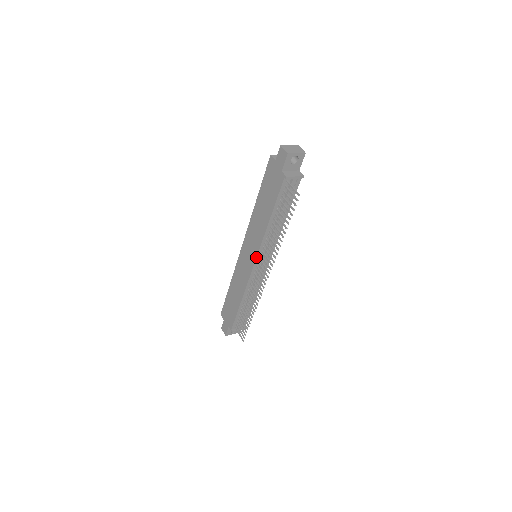
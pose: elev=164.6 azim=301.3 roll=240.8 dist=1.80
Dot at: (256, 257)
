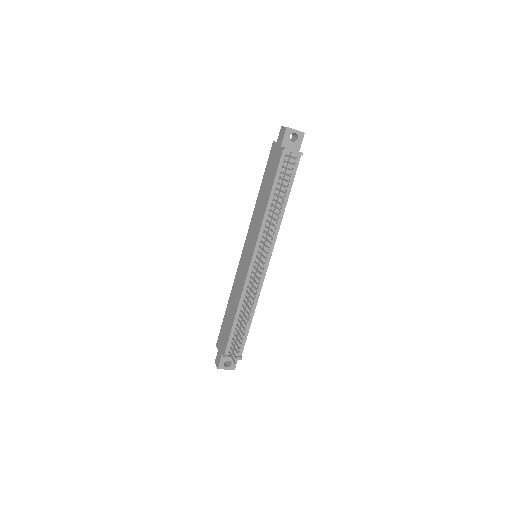
Dot at: (254, 248)
